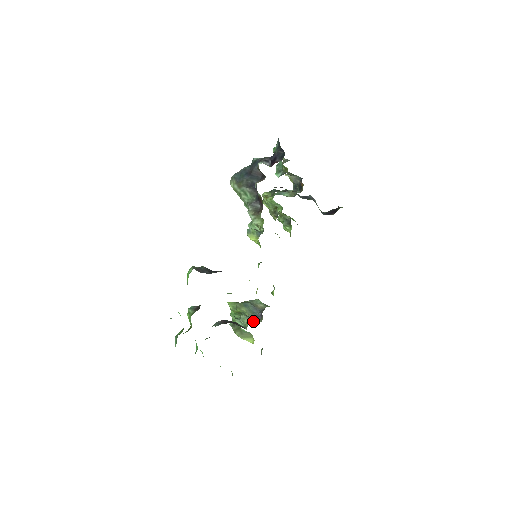
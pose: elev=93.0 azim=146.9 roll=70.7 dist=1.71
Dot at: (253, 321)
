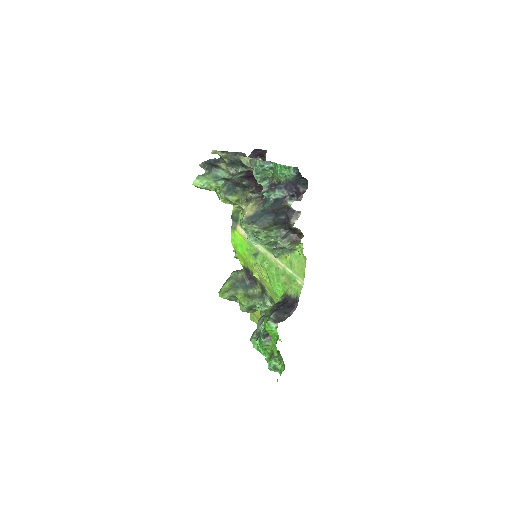
Dot at: (254, 294)
